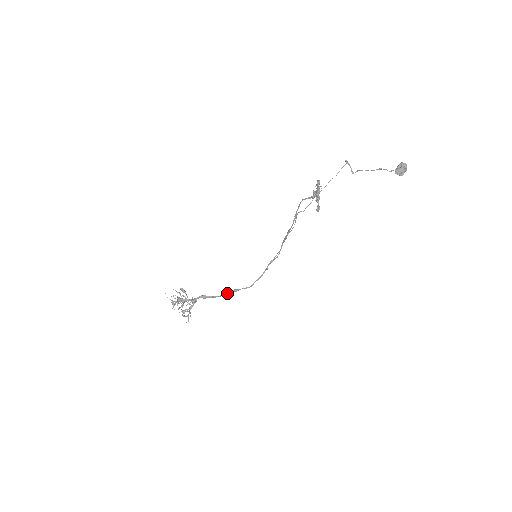
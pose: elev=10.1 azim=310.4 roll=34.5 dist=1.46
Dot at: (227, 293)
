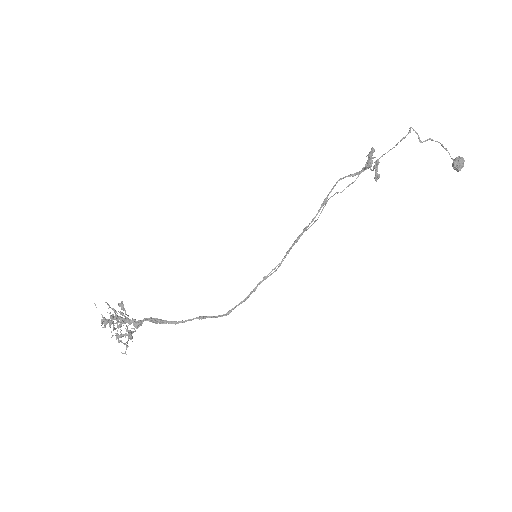
Dot at: (190, 319)
